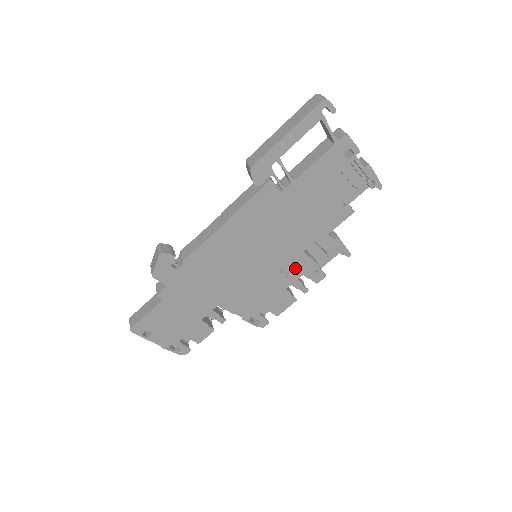
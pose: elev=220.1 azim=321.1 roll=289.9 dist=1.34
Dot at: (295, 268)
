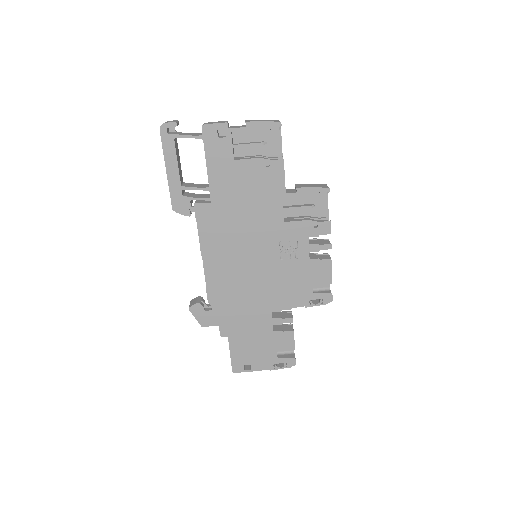
Dot at: (294, 239)
